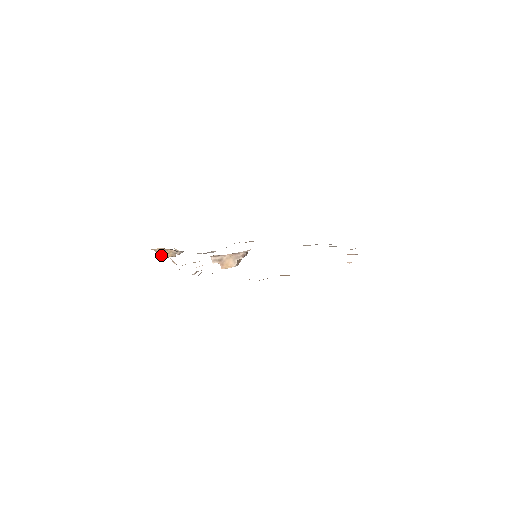
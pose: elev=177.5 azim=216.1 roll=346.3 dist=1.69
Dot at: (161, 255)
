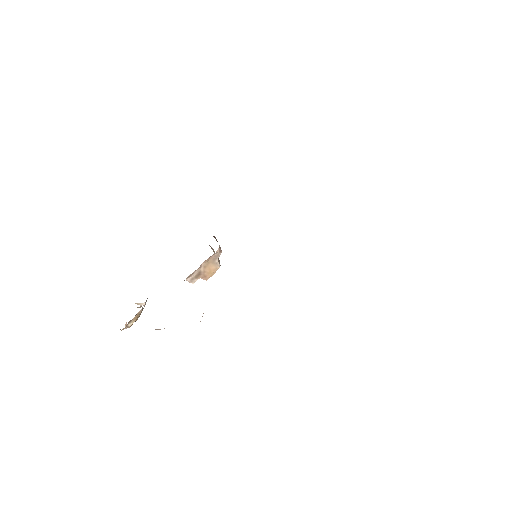
Dot at: (130, 326)
